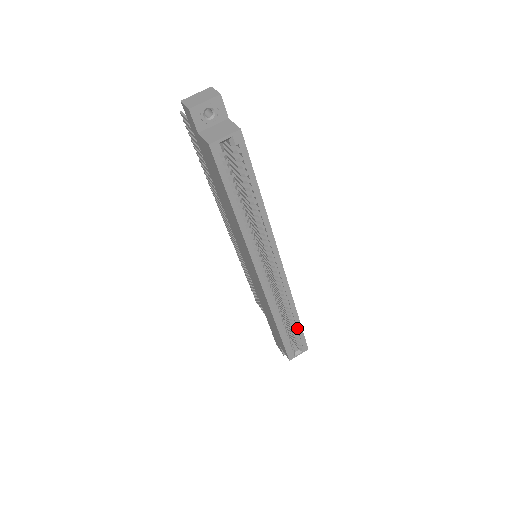
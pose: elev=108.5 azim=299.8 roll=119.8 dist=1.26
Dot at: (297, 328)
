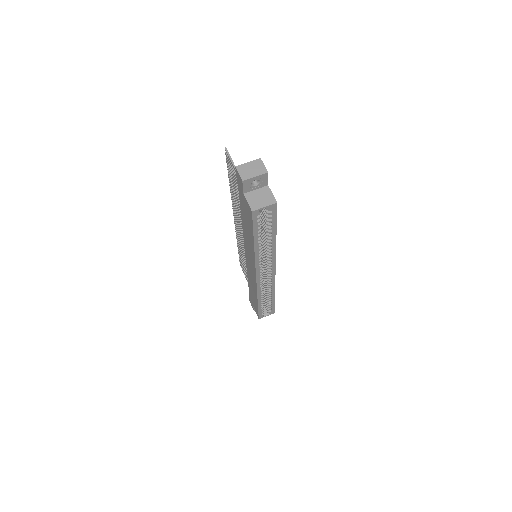
Dot at: (271, 302)
